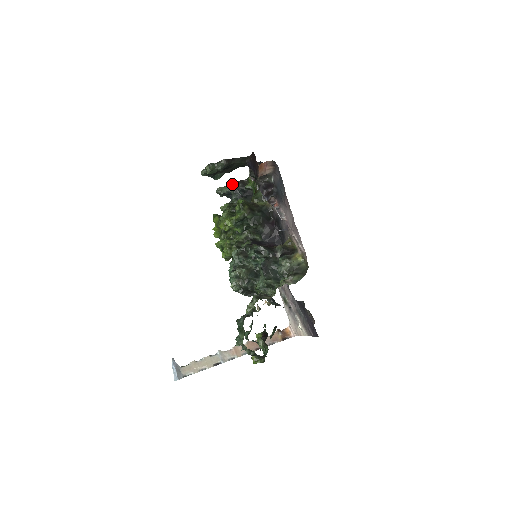
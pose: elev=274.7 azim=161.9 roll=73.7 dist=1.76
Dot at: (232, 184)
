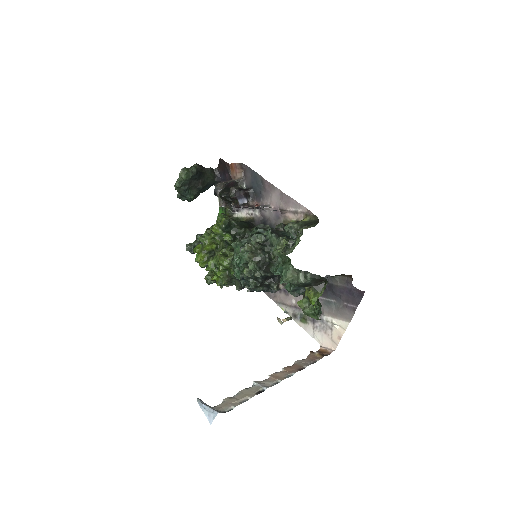
Dot at: (201, 234)
